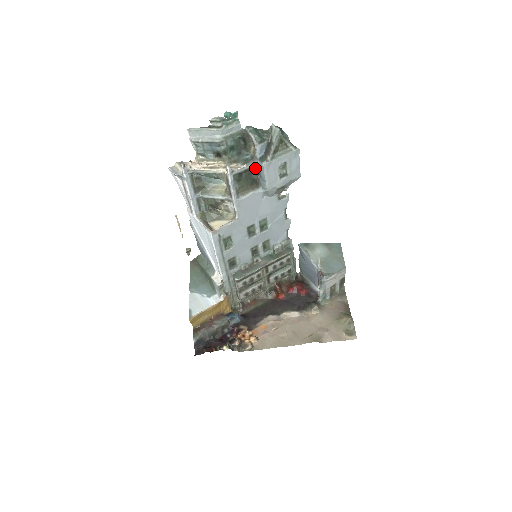
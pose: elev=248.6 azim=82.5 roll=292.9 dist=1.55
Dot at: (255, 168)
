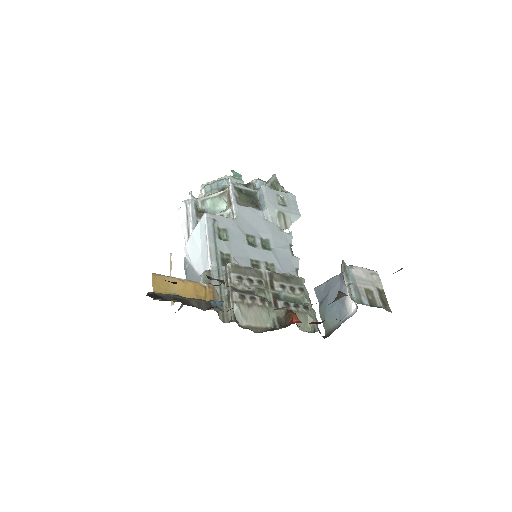
Dot at: (255, 197)
